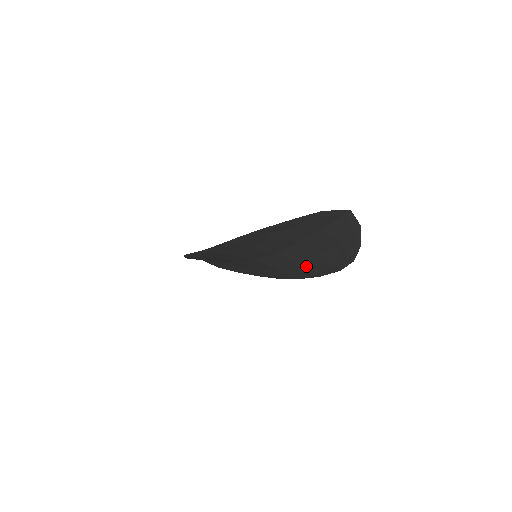
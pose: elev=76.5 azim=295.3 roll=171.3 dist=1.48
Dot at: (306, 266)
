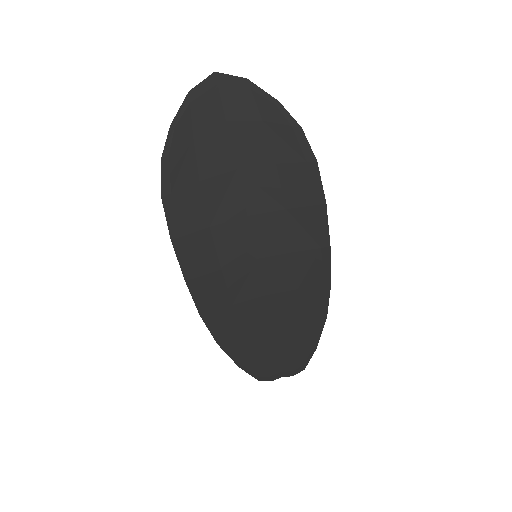
Dot at: (293, 202)
